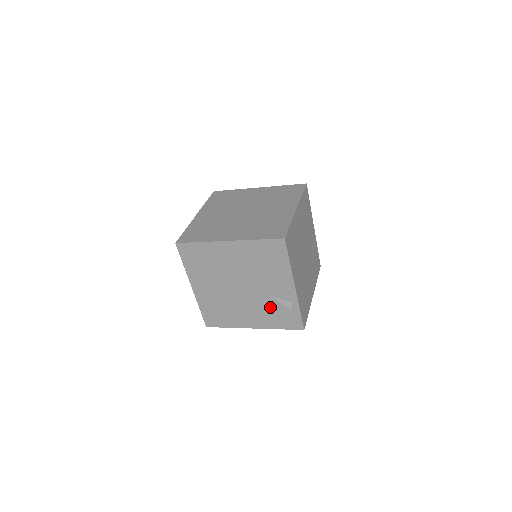
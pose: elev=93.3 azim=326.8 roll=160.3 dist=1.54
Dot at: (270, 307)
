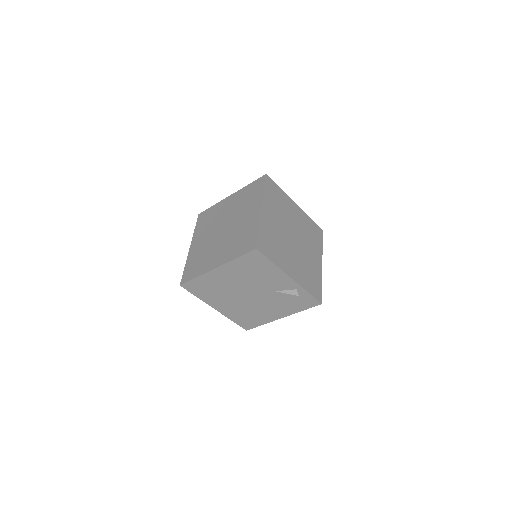
Dot at: (283, 299)
